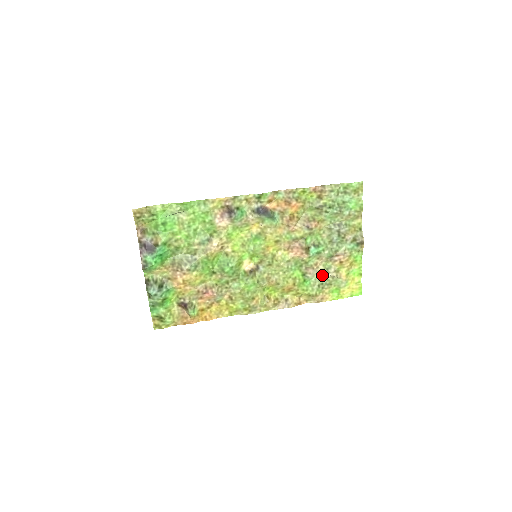
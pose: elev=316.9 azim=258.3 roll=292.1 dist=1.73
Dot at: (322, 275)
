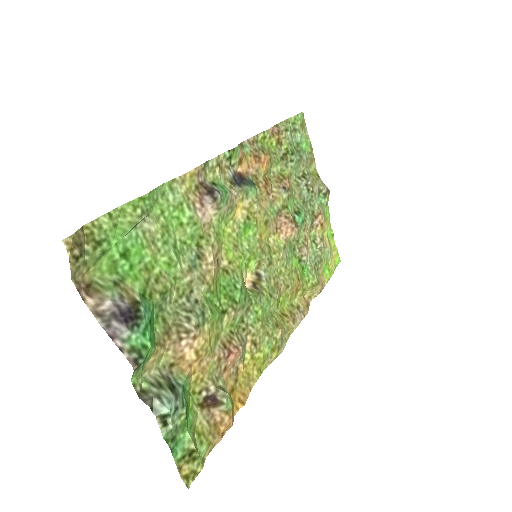
Dot at: (312, 252)
